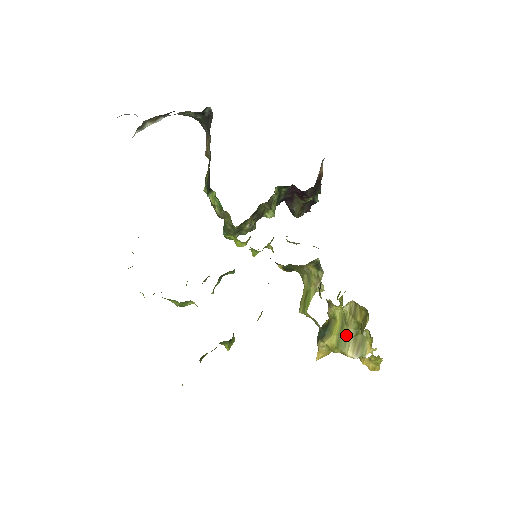
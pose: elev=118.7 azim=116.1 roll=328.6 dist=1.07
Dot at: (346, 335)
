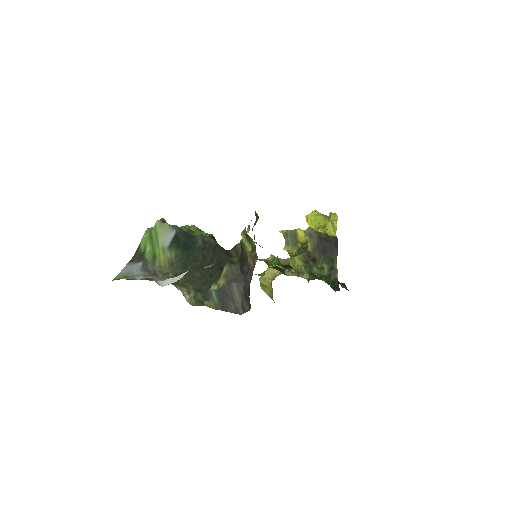
Dot at: occluded
